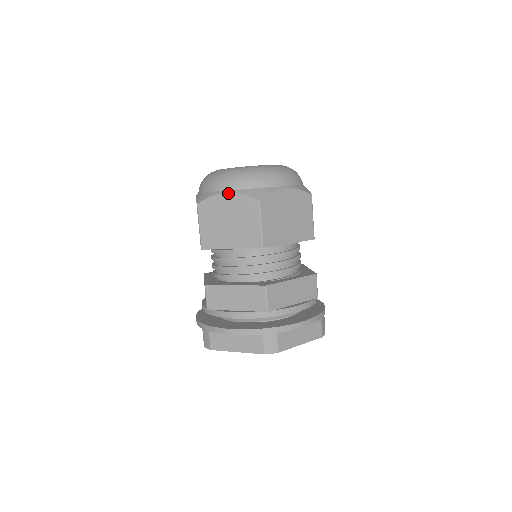
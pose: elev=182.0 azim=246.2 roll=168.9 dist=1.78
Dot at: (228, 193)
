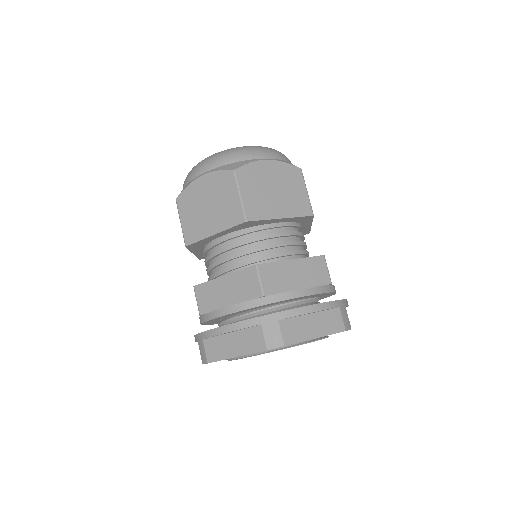
Dot at: (203, 175)
